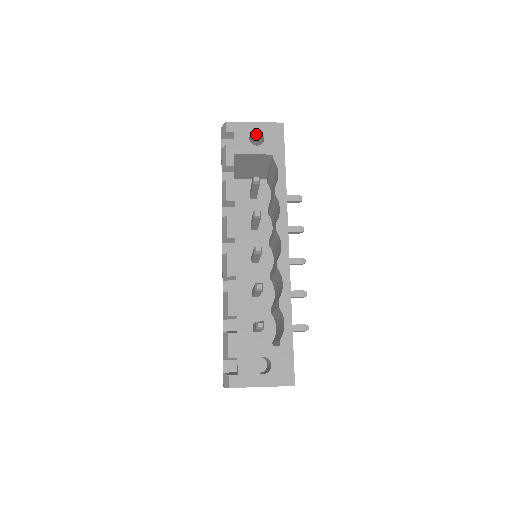
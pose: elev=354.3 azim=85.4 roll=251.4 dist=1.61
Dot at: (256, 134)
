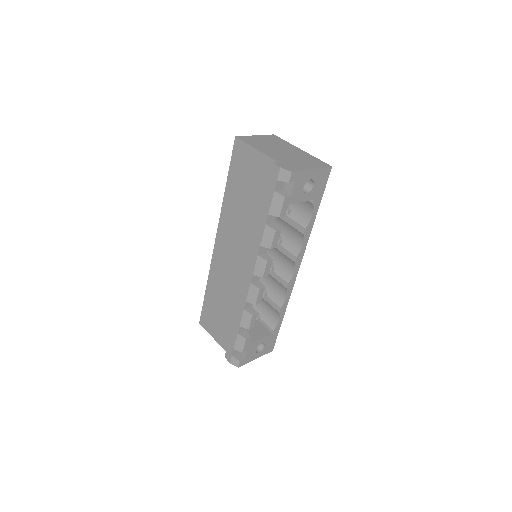
Dot at: occluded
